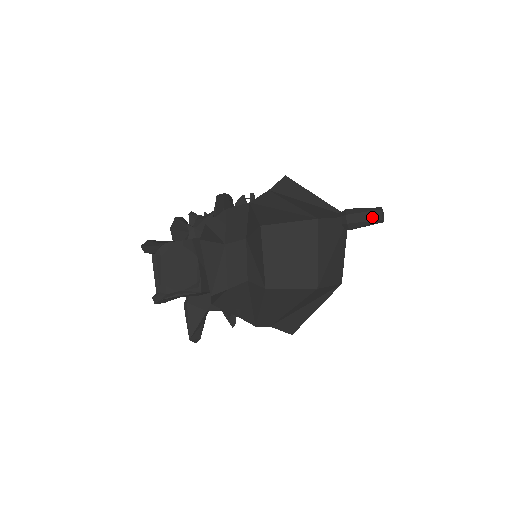
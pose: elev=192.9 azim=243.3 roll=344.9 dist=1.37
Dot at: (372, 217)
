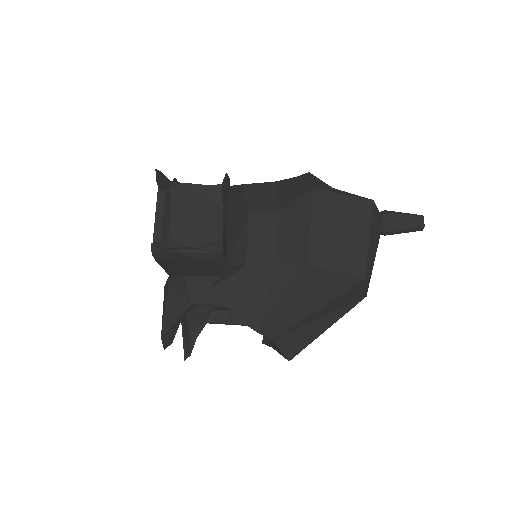
Dot at: (414, 221)
